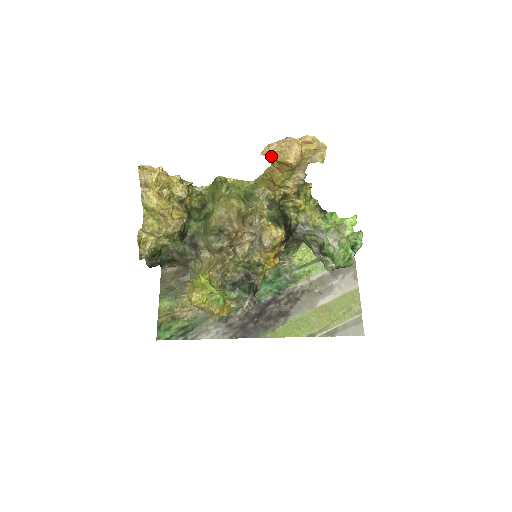
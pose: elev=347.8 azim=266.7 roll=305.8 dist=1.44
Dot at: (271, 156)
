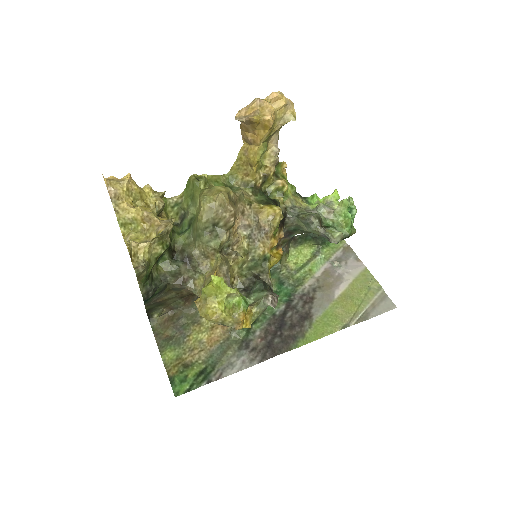
Dot at: (246, 117)
